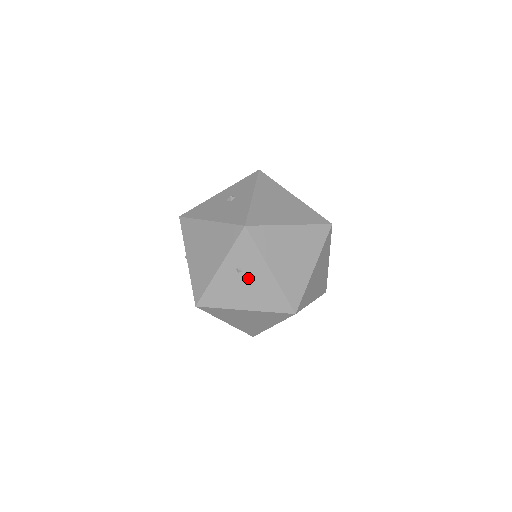
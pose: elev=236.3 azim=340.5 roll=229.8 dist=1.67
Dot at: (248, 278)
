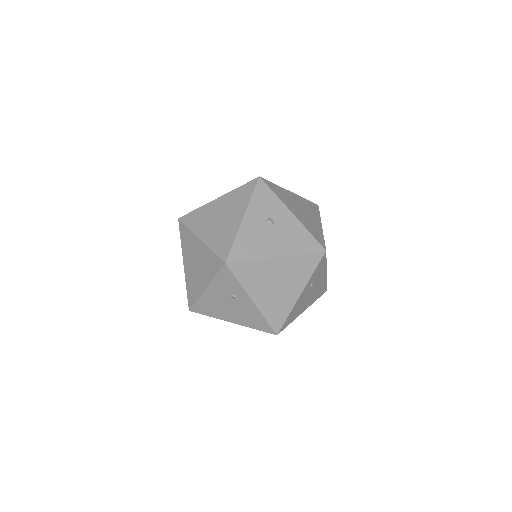
Dot at: (314, 287)
